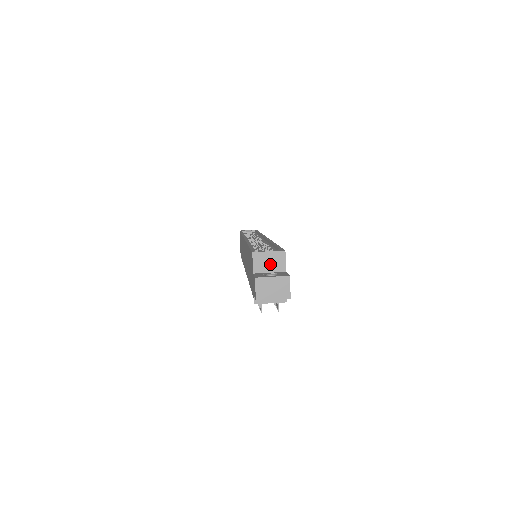
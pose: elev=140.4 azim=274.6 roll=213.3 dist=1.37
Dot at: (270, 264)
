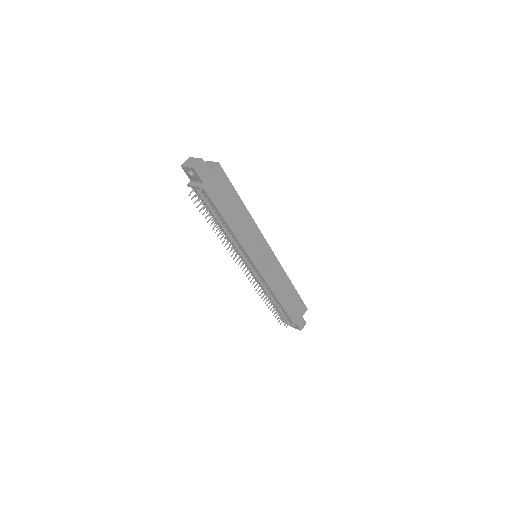
Dot at: (208, 167)
